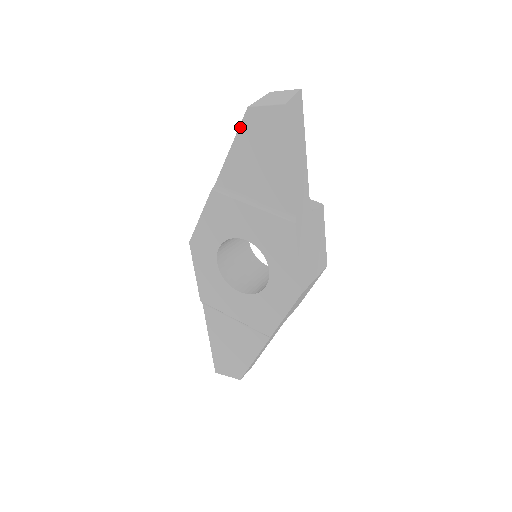
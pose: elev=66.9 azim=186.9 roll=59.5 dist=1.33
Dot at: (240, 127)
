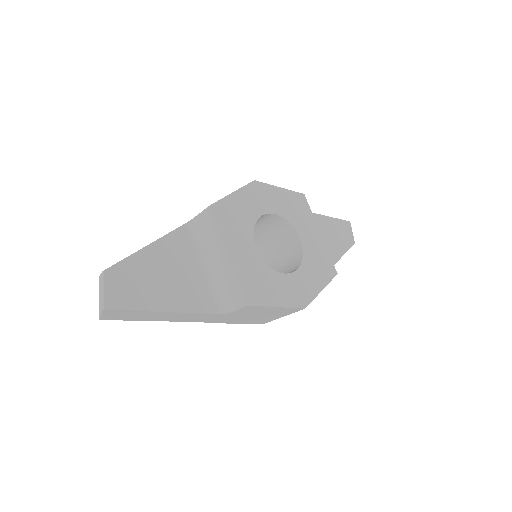
Dot at: occluded
